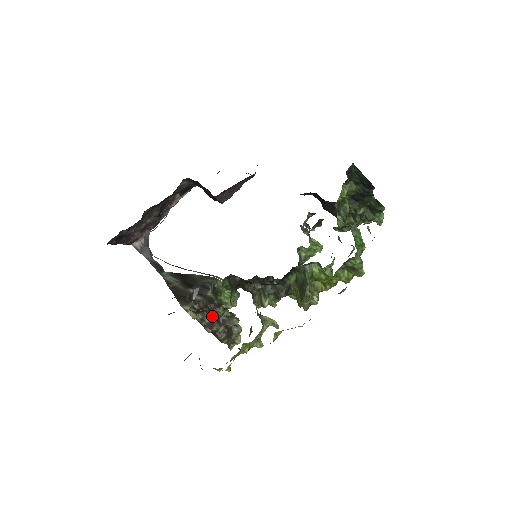
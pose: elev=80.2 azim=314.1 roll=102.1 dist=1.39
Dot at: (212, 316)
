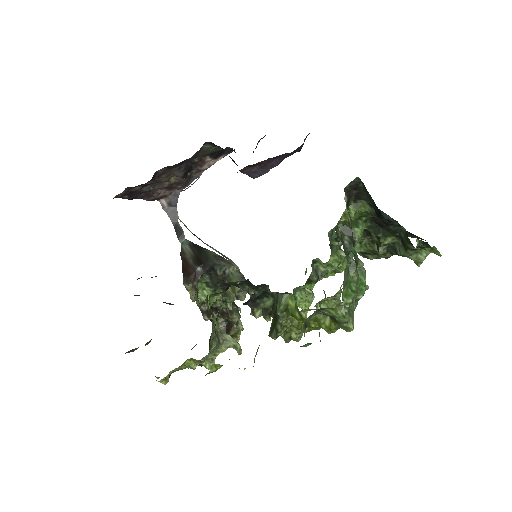
Dot at: occluded
